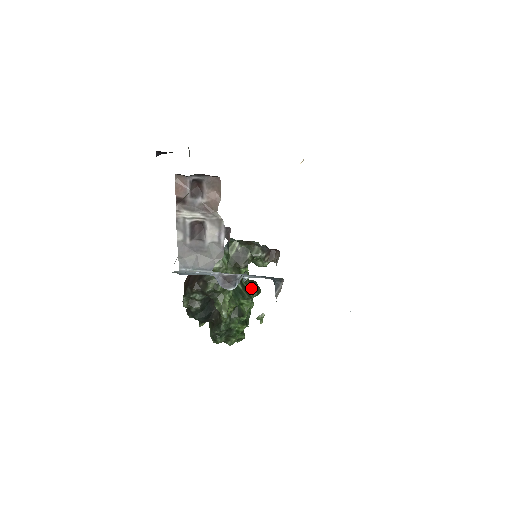
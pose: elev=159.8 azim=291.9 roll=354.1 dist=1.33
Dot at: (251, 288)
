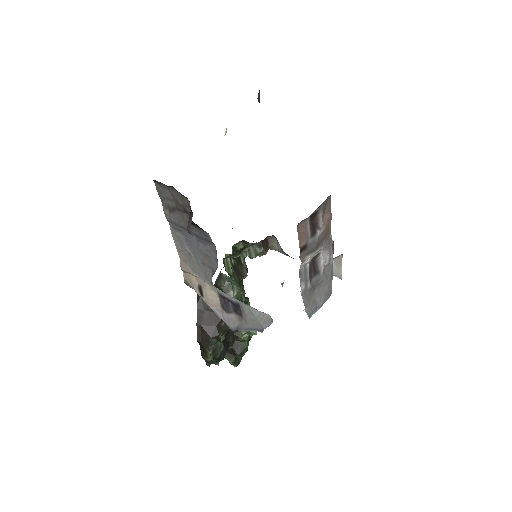
Dot at: occluded
